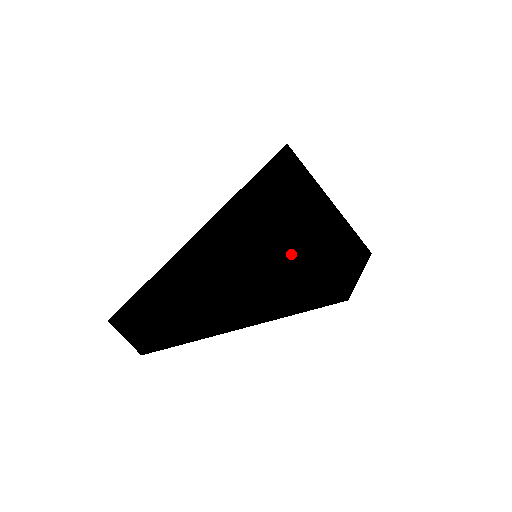
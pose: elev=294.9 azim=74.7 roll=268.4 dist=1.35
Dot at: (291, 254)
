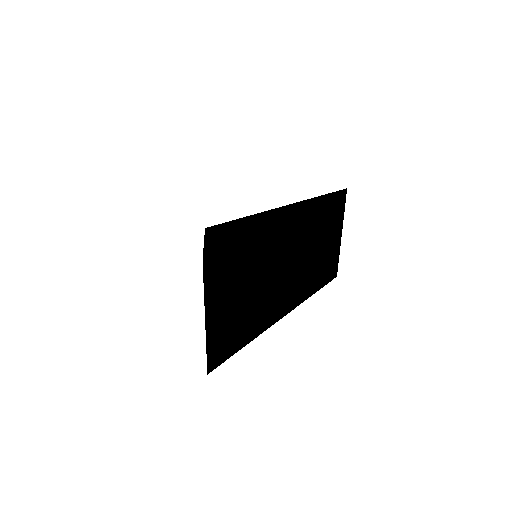
Dot at: (297, 208)
